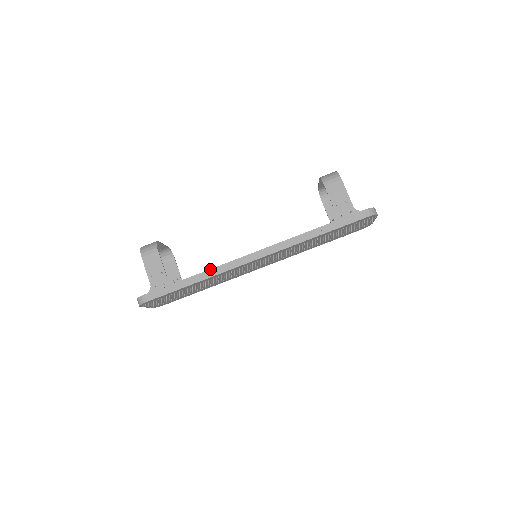
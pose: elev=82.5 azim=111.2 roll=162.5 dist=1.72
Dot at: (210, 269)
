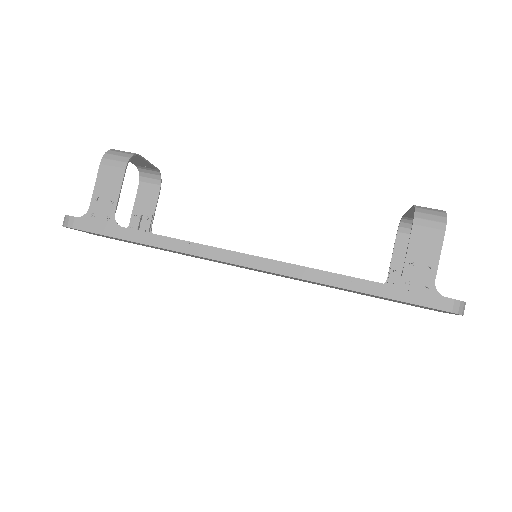
Dot at: occluded
